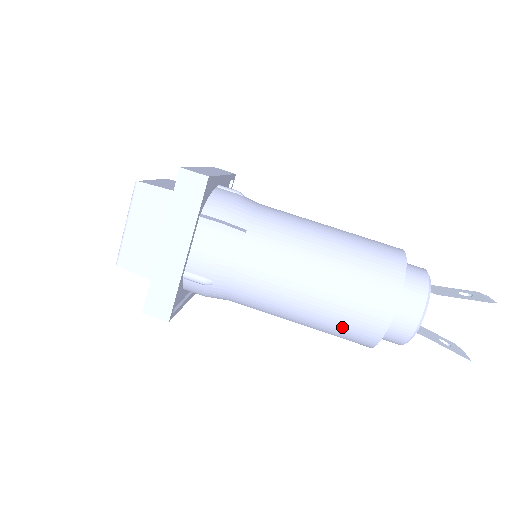
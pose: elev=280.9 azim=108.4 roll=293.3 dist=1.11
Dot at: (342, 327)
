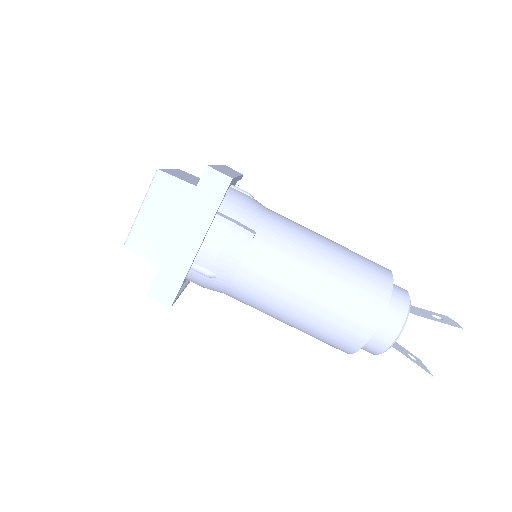
Dot at: (328, 333)
